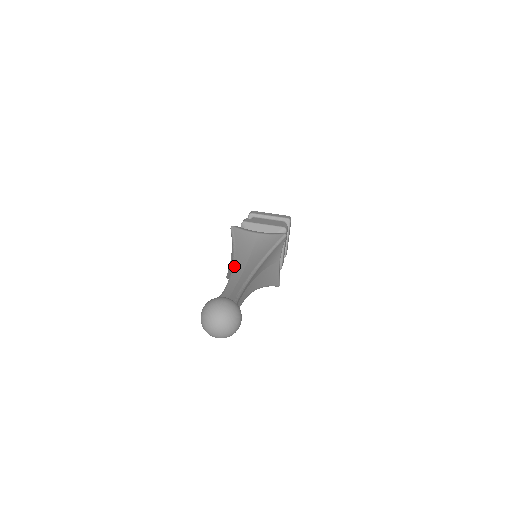
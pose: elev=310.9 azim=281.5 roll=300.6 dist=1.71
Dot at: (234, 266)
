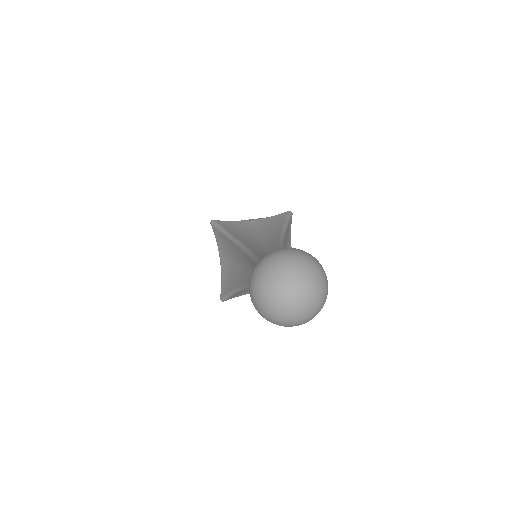
Dot at: (248, 248)
